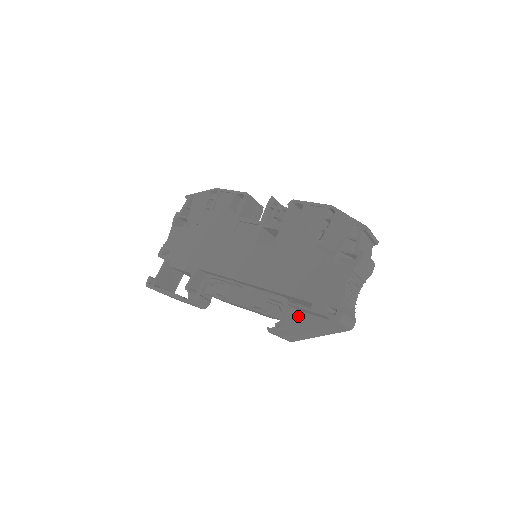
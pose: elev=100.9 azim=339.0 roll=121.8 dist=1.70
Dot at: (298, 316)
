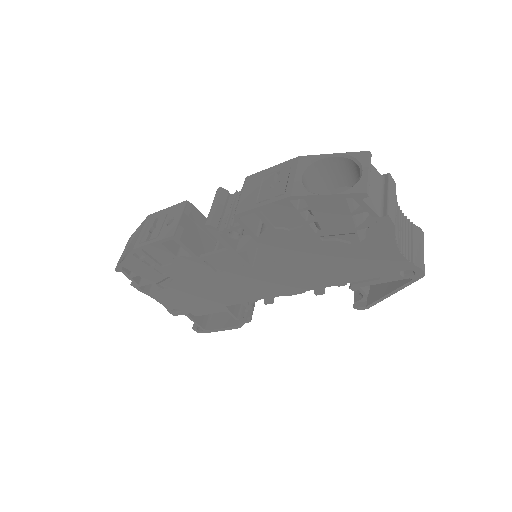
Dot at: occluded
